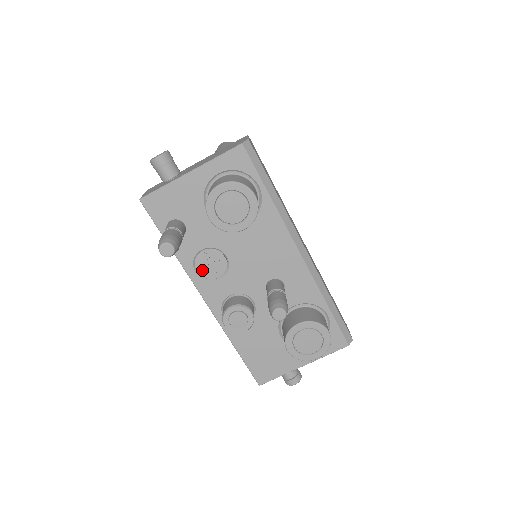
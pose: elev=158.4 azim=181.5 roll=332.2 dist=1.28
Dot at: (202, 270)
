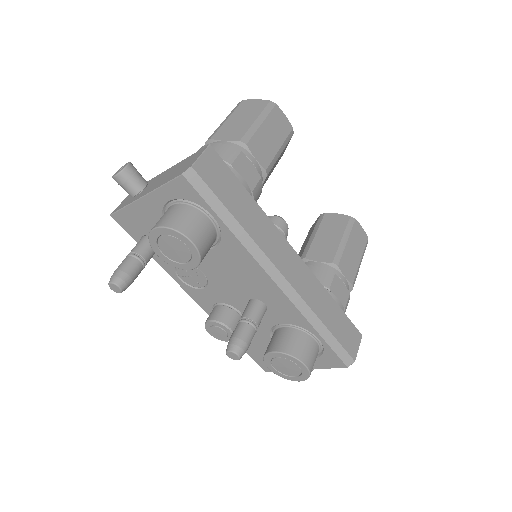
Dot at: (185, 279)
